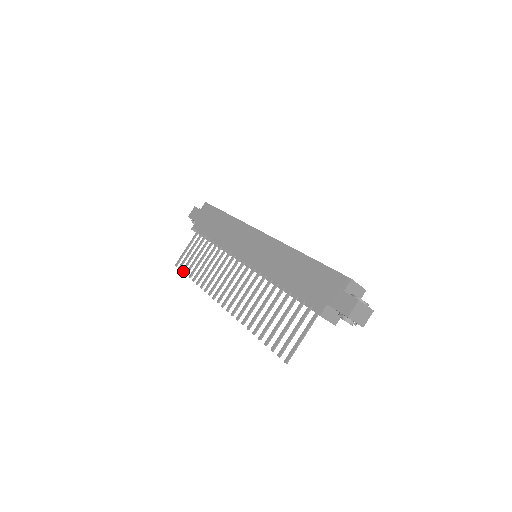
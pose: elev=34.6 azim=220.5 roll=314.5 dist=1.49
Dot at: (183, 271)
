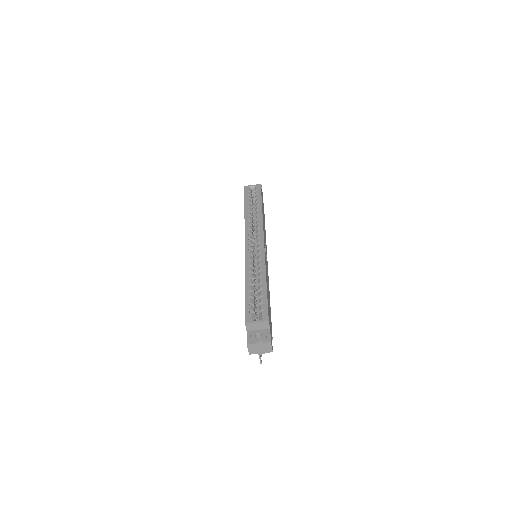
Dot at: occluded
